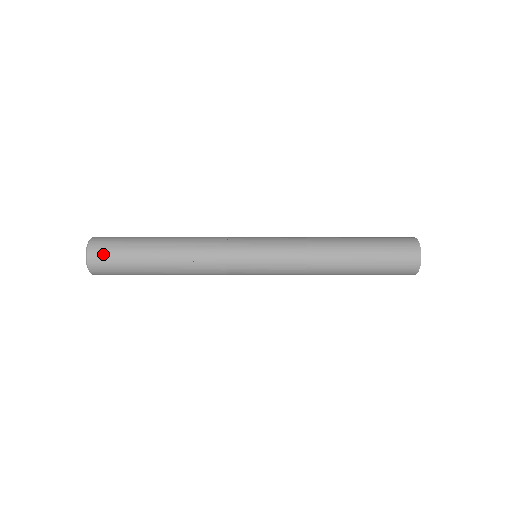
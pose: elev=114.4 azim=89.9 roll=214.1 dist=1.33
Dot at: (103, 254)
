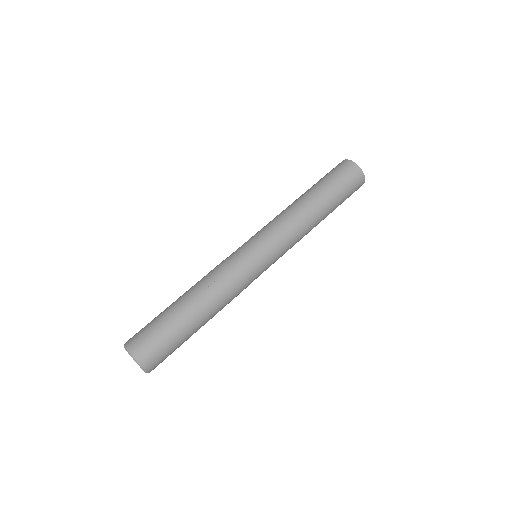
Dot at: (139, 337)
